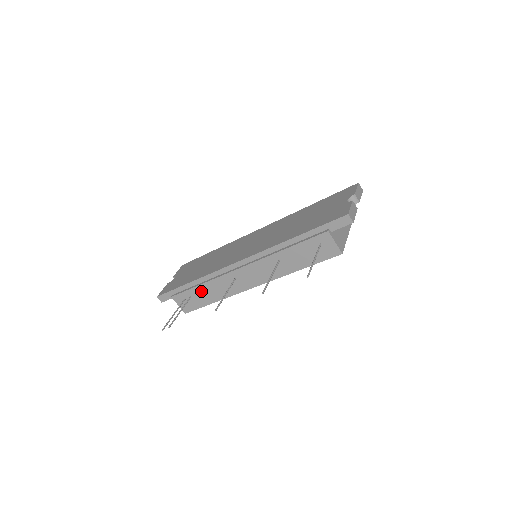
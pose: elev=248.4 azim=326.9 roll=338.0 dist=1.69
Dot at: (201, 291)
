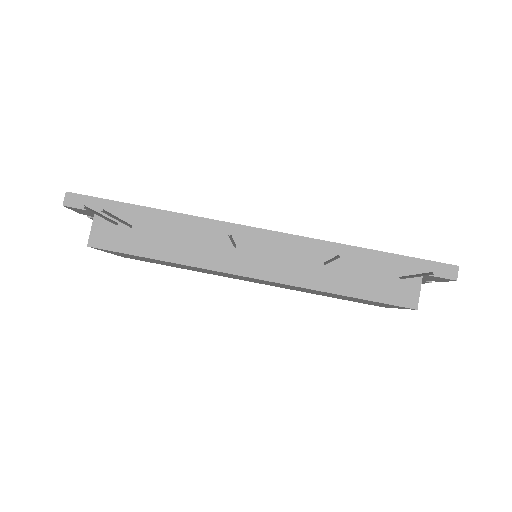
Dot at: (159, 229)
